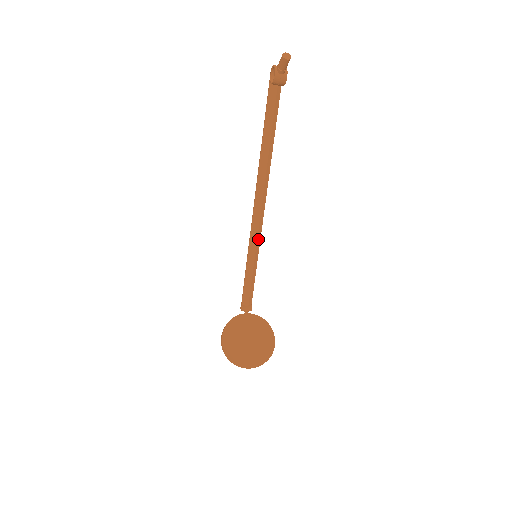
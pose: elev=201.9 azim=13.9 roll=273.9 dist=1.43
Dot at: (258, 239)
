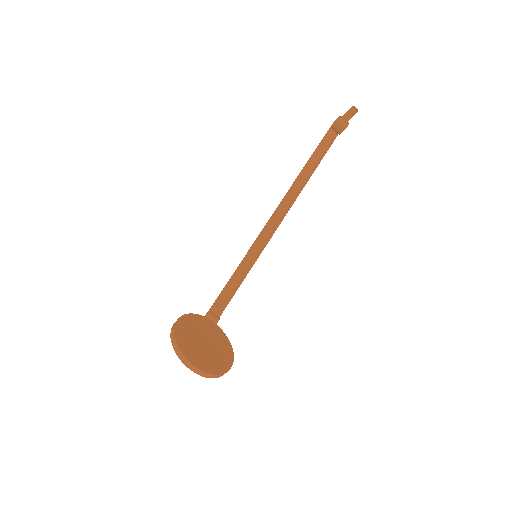
Dot at: (262, 247)
